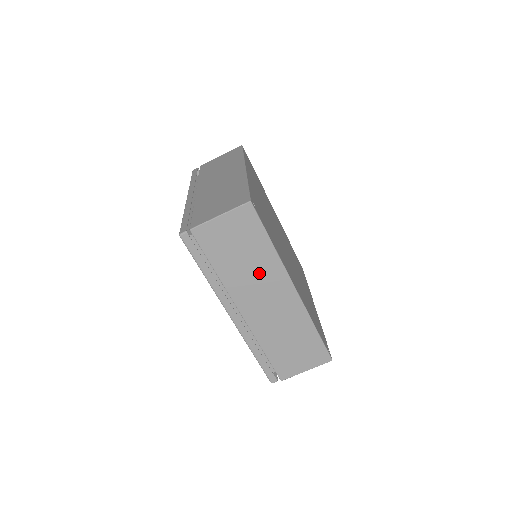
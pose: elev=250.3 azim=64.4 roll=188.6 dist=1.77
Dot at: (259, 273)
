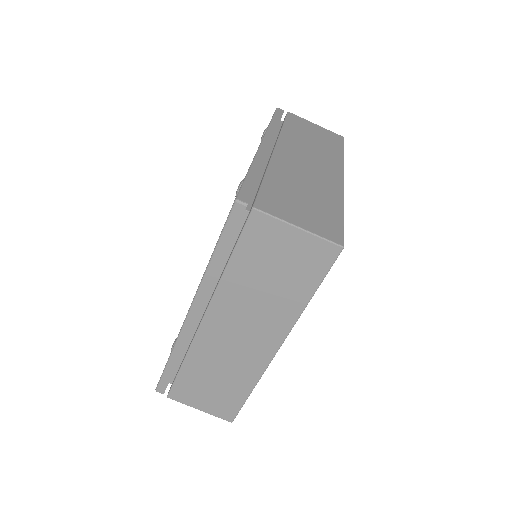
Dot at: (265, 308)
